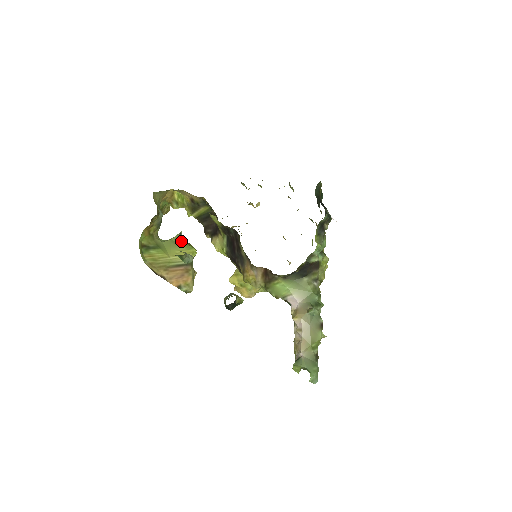
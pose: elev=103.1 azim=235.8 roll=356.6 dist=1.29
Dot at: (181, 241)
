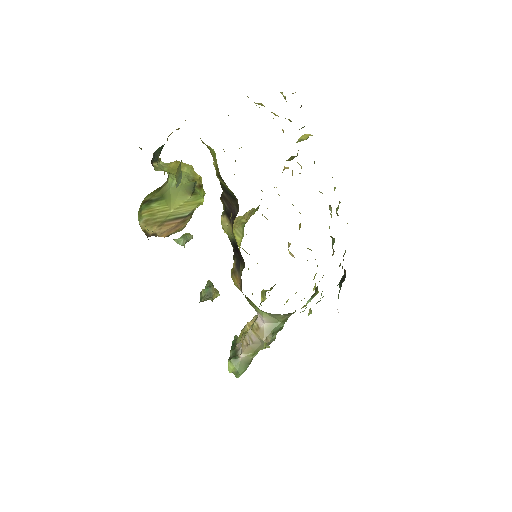
Dot at: (192, 191)
